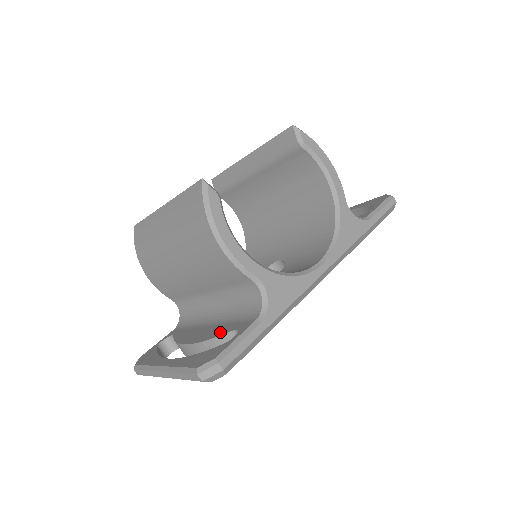
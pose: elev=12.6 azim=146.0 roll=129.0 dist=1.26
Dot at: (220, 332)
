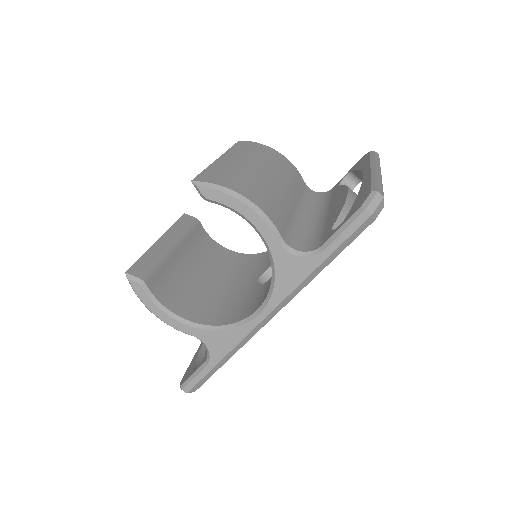
Dot at: occluded
